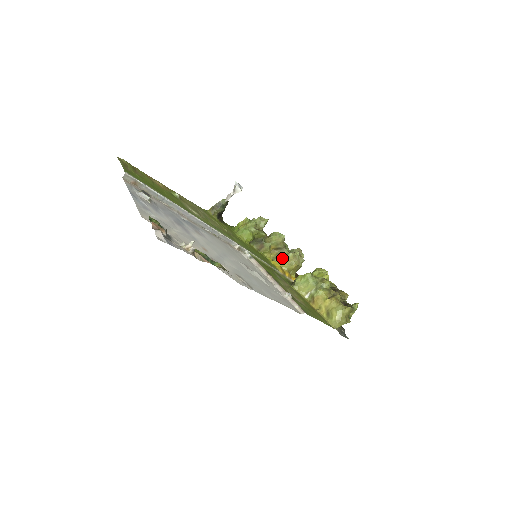
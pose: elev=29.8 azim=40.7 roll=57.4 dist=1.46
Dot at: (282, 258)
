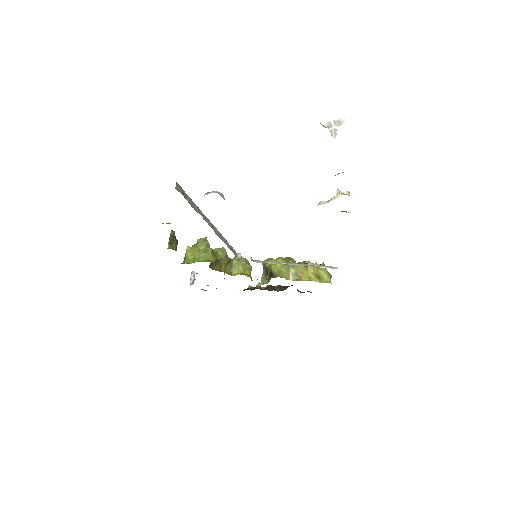
Dot at: (239, 268)
